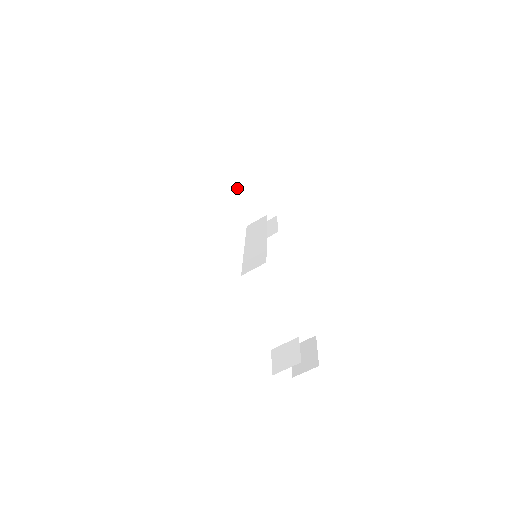
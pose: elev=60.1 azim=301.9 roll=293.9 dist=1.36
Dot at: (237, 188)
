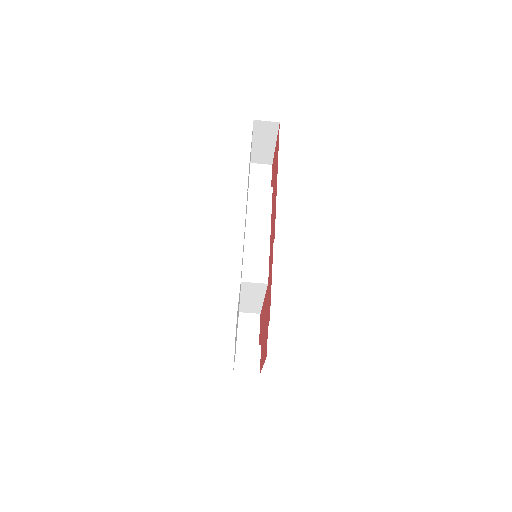
Dot at: (256, 132)
